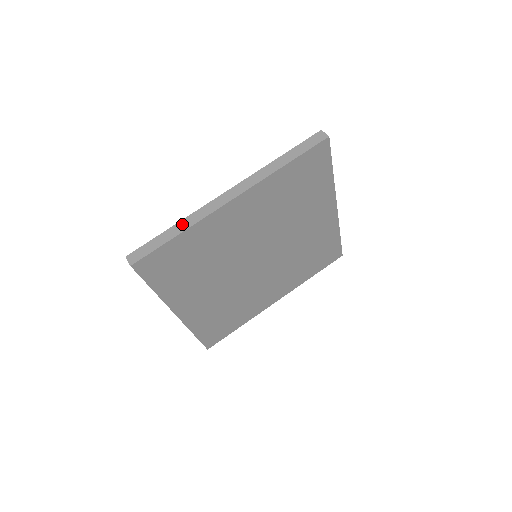
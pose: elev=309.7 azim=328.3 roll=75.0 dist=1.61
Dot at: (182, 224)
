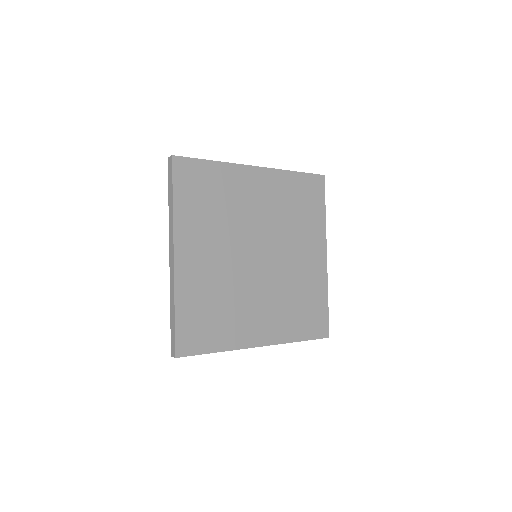
Dot at: occluded
